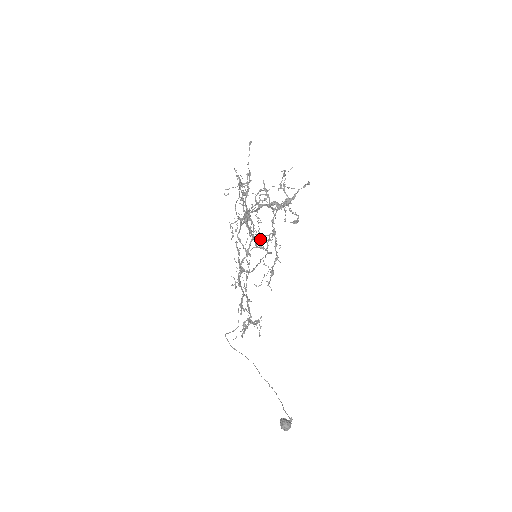
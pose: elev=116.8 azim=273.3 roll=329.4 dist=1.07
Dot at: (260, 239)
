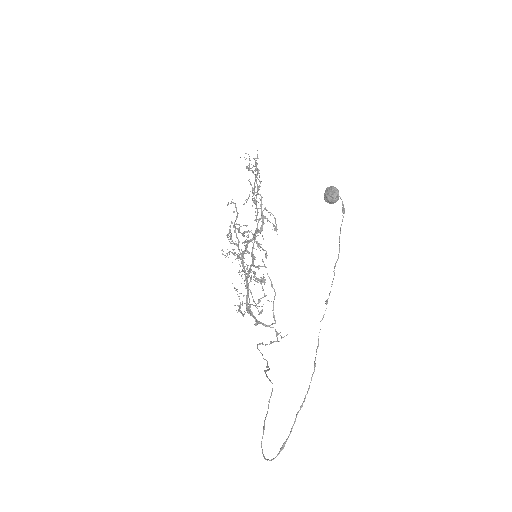
Dot at: (266, 325)
